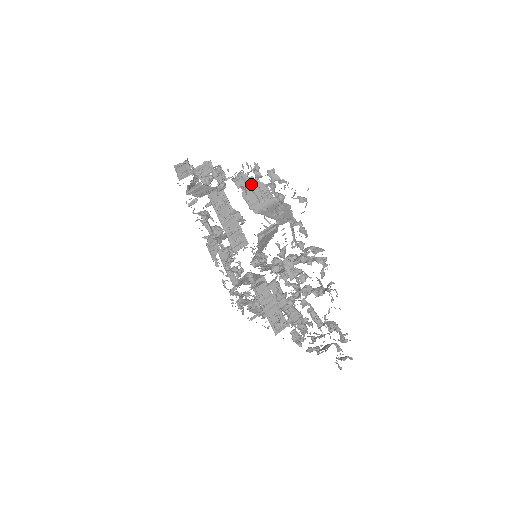
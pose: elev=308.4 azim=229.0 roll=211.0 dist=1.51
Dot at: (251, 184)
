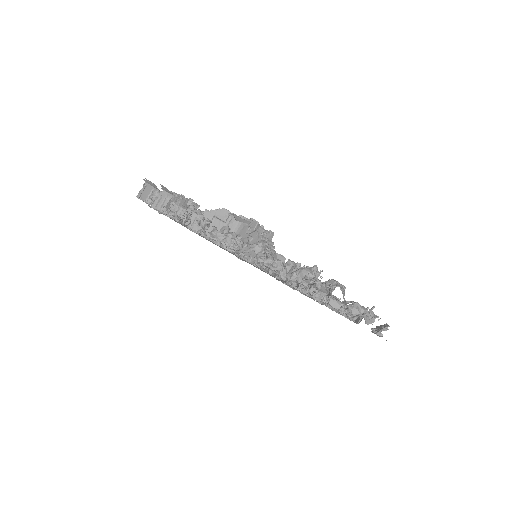
Dot at: (208, 218)
